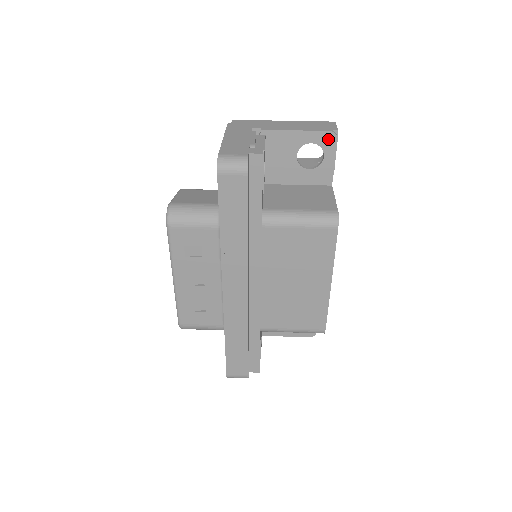
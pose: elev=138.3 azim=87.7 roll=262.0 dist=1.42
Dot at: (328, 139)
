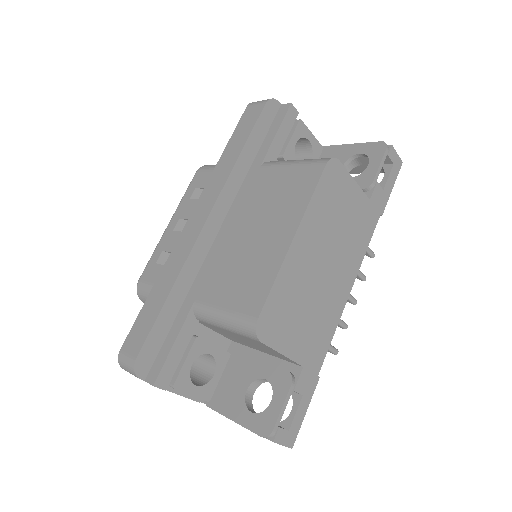
Dot at: (377, 149)
